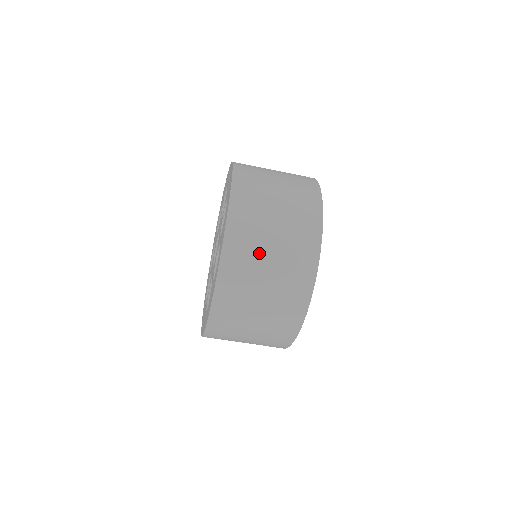
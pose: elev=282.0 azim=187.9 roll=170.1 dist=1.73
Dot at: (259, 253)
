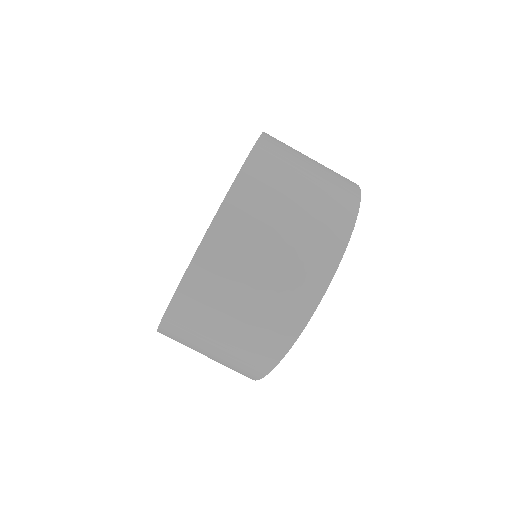
Dot at: (238, 280)
